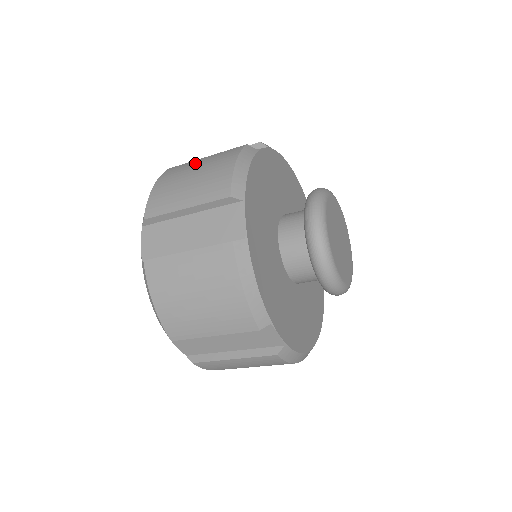
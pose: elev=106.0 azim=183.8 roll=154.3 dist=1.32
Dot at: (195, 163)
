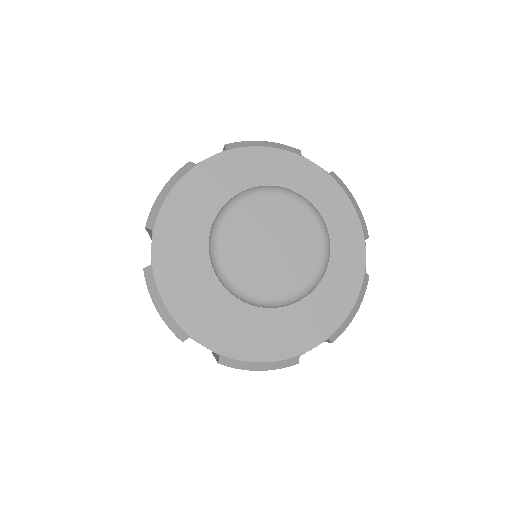
Dot at: occluded
